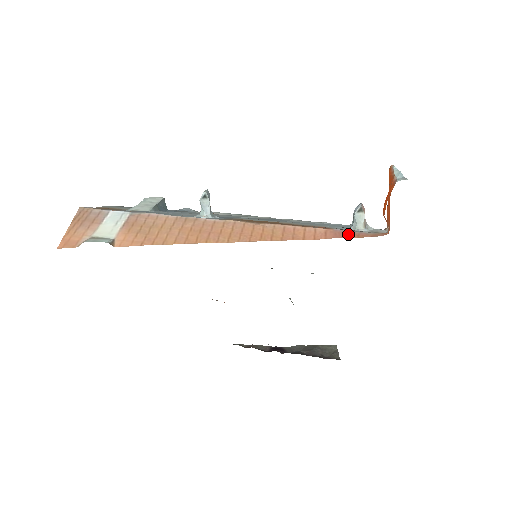
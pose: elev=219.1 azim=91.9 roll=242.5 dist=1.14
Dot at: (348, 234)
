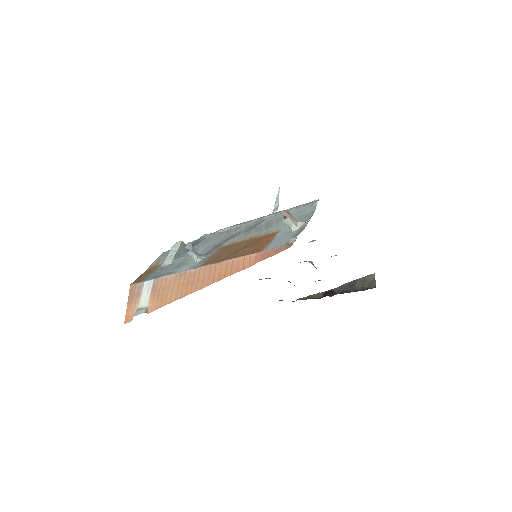
Dot at: (269, 253)
